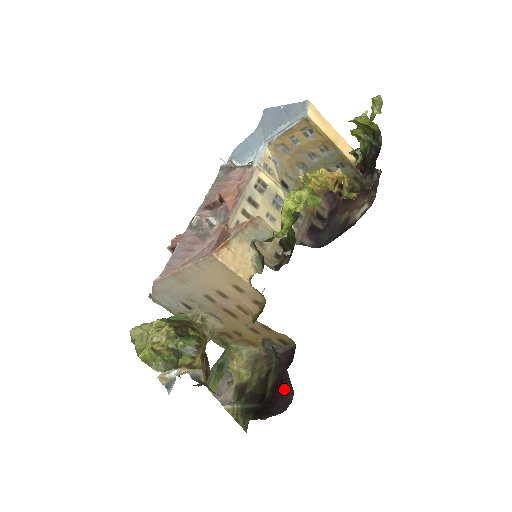
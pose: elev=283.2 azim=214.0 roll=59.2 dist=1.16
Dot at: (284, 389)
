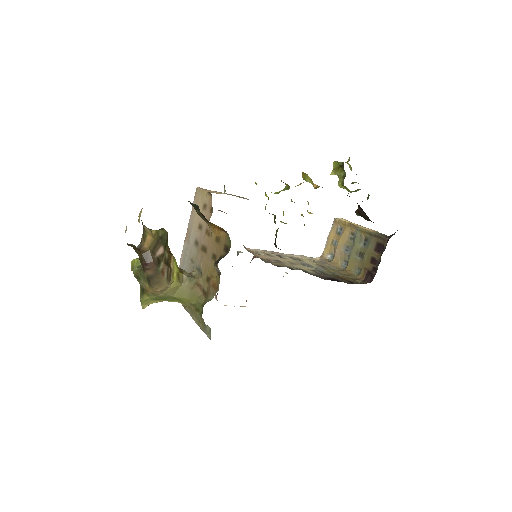
Dot at: occluded
